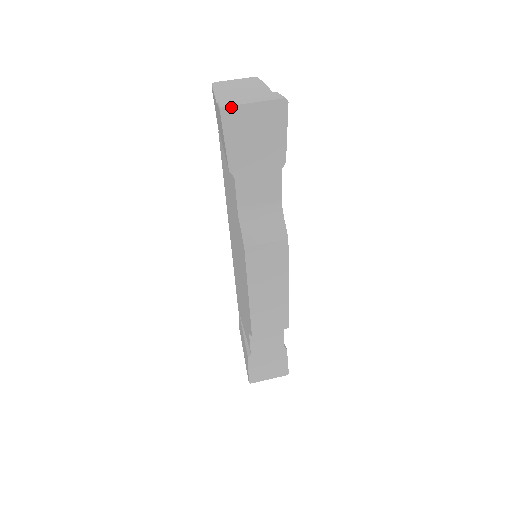
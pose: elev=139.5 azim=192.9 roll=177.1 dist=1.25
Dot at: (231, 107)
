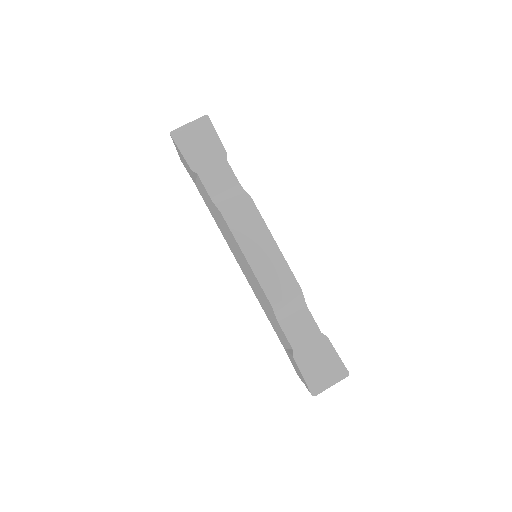
Dot at: (176, 130)
